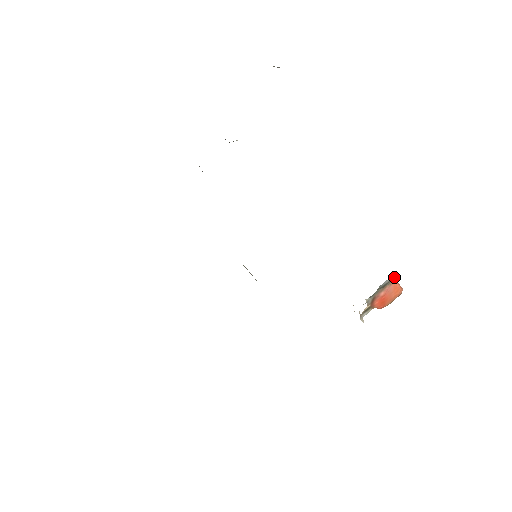
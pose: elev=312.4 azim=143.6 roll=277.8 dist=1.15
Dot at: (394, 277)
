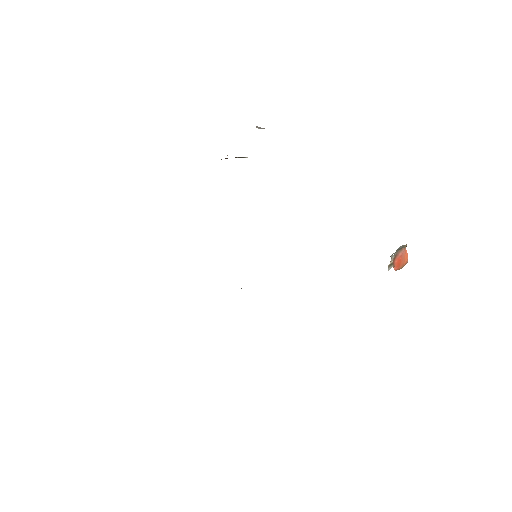
Dot at: (405, 245)
